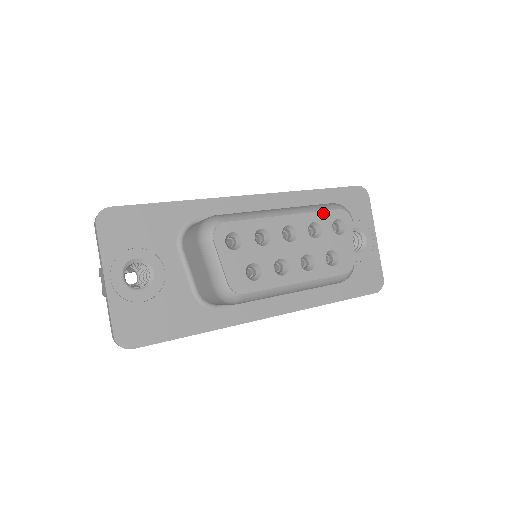
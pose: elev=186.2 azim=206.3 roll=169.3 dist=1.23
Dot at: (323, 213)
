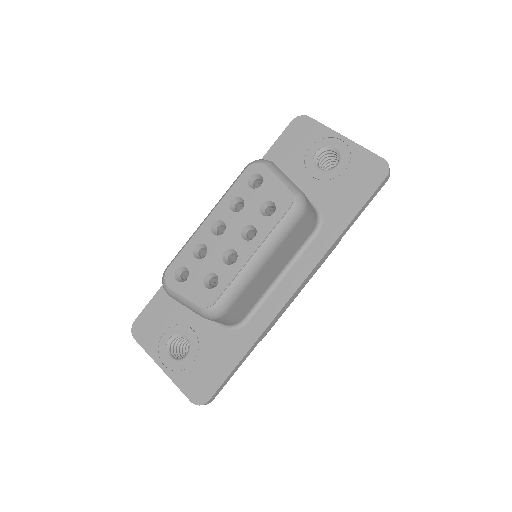
Dot at: (234, 186)
